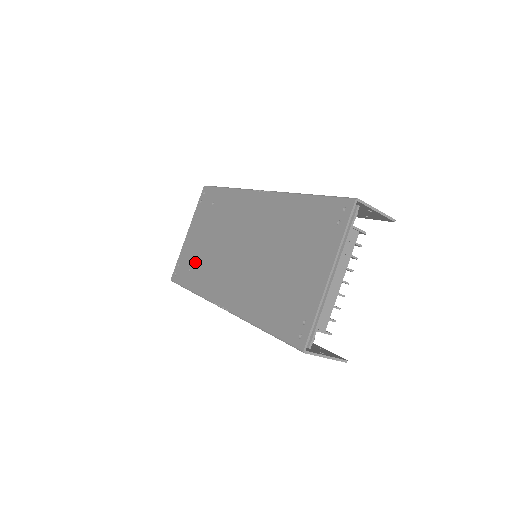
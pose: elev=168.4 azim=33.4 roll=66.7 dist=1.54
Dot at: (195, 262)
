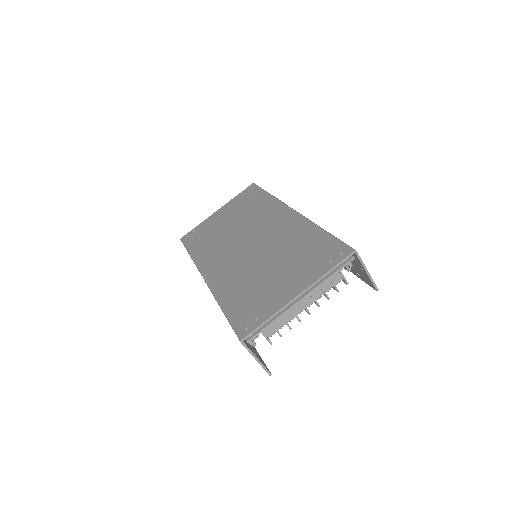
Dot at: (208, 235)
